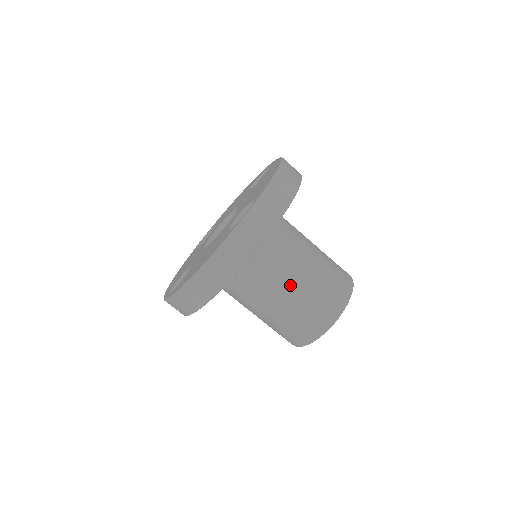
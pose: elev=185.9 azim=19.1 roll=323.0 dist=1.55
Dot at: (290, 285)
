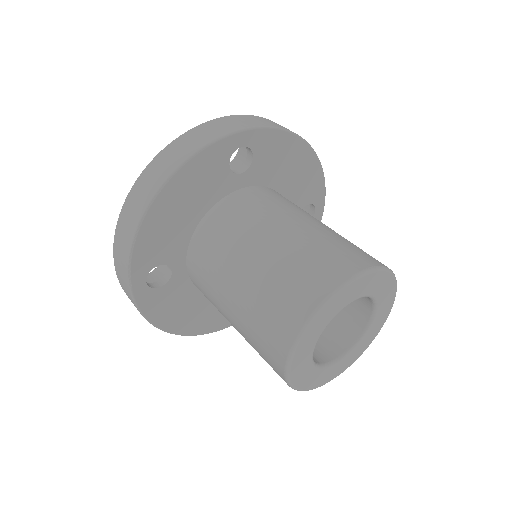
Dot at: (272, 235)
